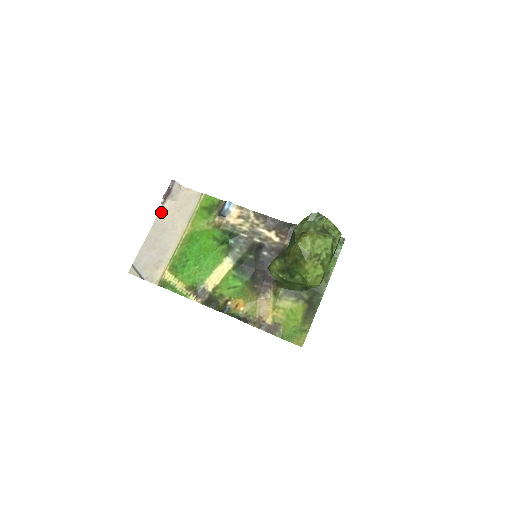
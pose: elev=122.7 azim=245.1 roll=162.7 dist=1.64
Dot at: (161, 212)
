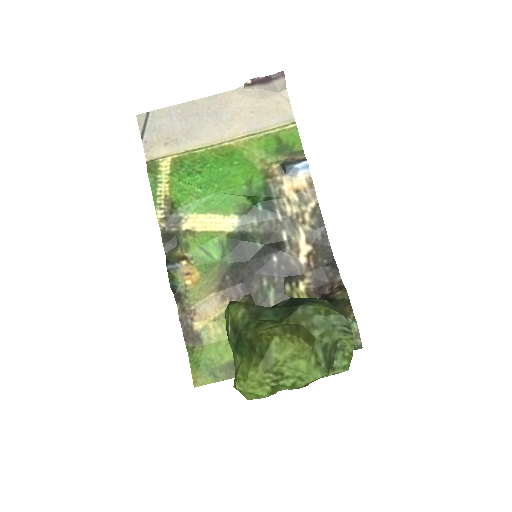
Dot at: (235, 92)
